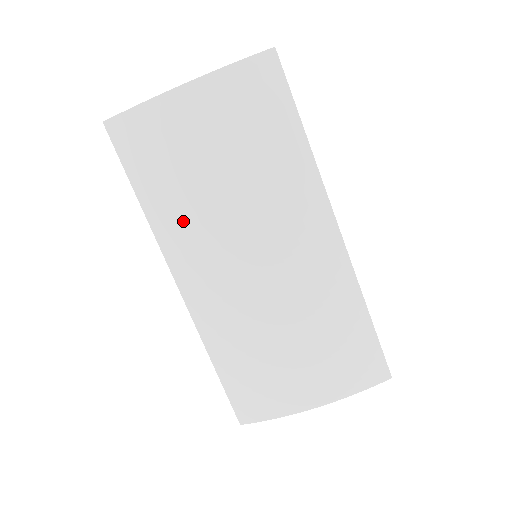
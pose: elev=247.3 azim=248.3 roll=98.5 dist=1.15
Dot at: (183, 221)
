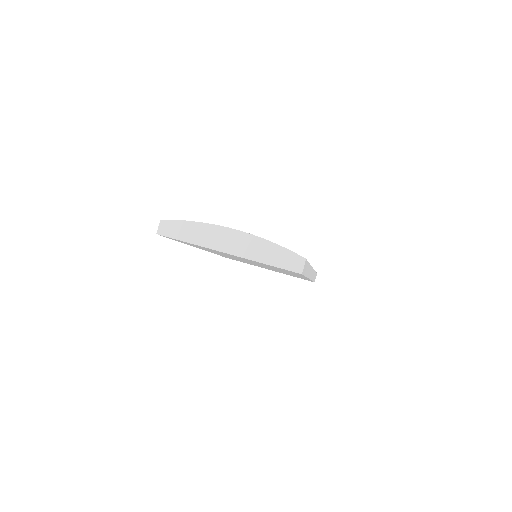
Dot at: occluded
